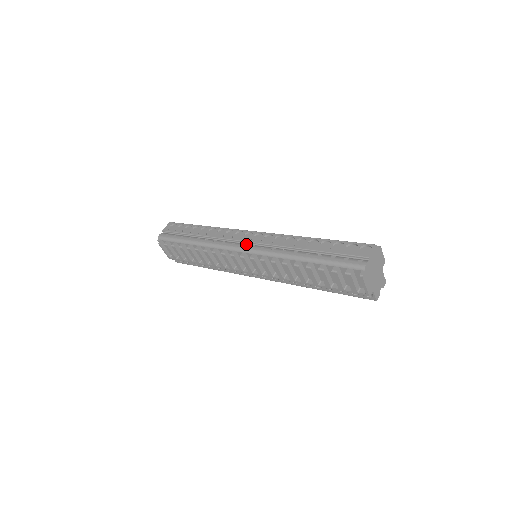
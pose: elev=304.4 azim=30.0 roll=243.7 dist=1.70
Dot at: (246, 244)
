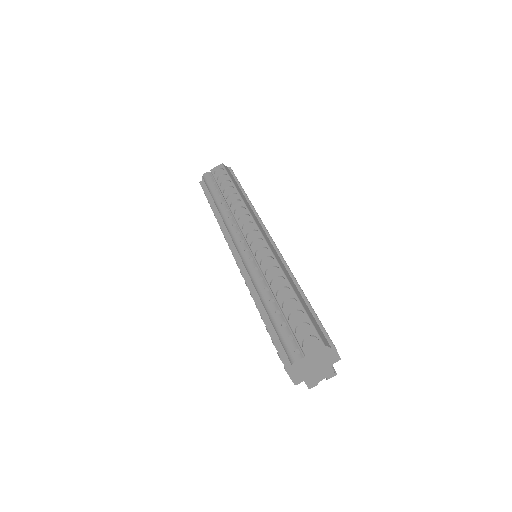
Dot at: (245, 243)
